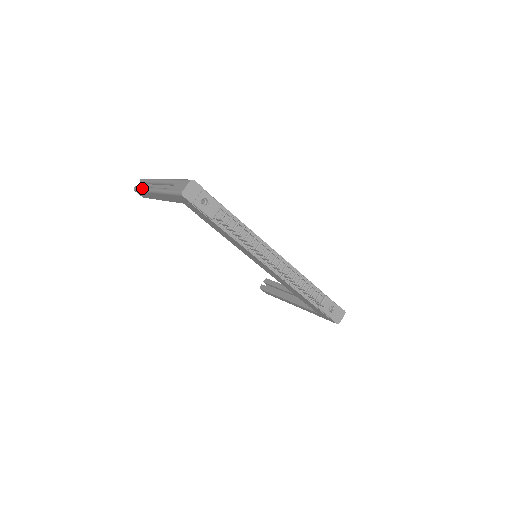
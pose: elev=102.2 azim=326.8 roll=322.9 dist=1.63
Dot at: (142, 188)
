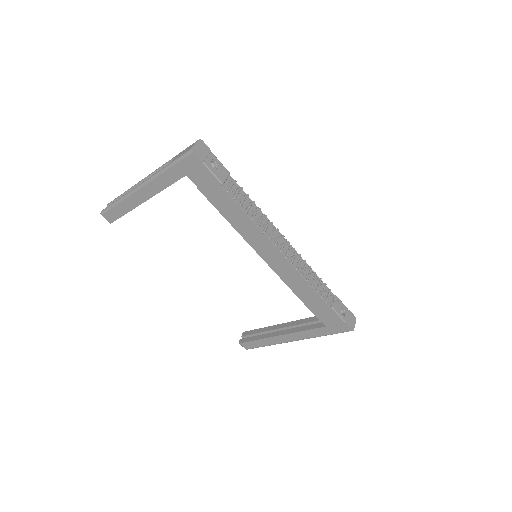
Dot at: (117, 200)
